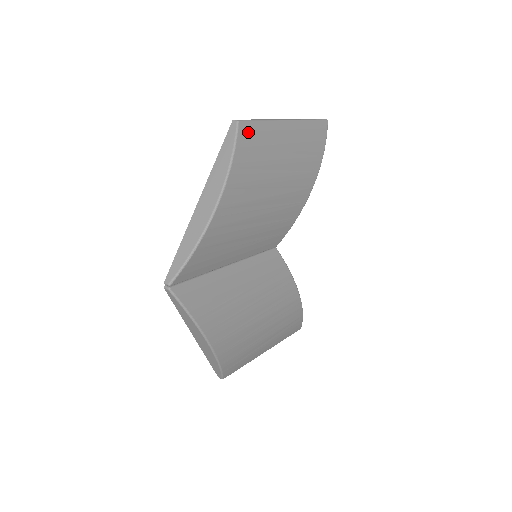
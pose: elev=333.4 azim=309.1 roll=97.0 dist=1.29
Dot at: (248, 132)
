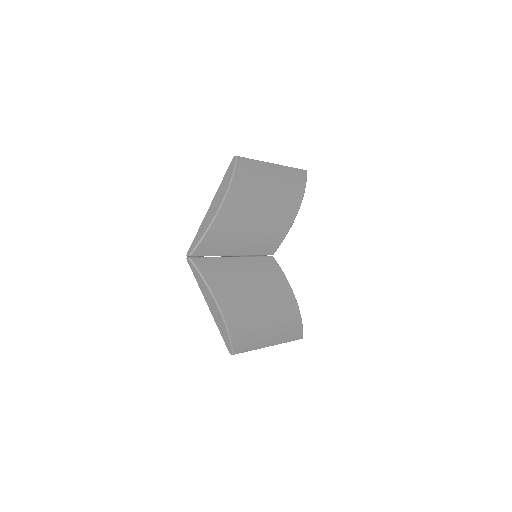
Dot at: (244, 164)
